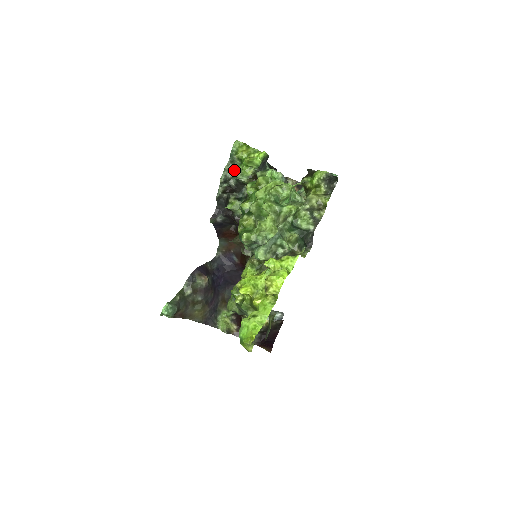
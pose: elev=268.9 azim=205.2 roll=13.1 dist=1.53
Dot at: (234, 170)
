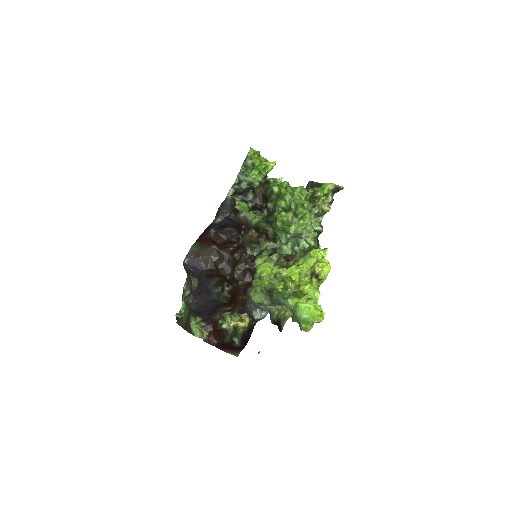
Dot at: (245, 174)
